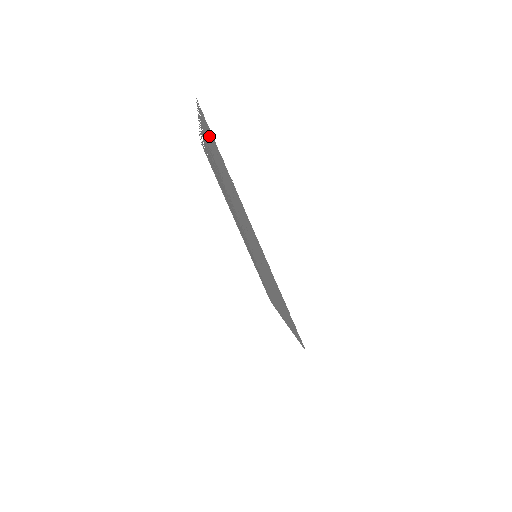
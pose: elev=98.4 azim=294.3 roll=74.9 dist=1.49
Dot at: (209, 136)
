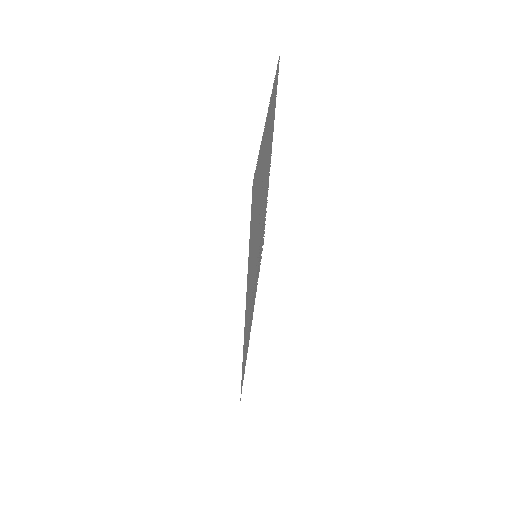
Dot at: occluded
